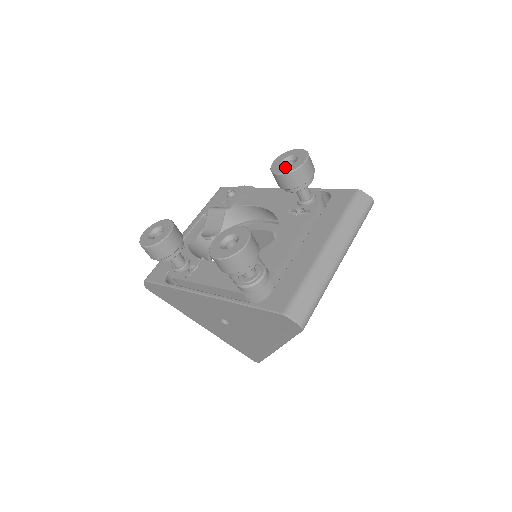
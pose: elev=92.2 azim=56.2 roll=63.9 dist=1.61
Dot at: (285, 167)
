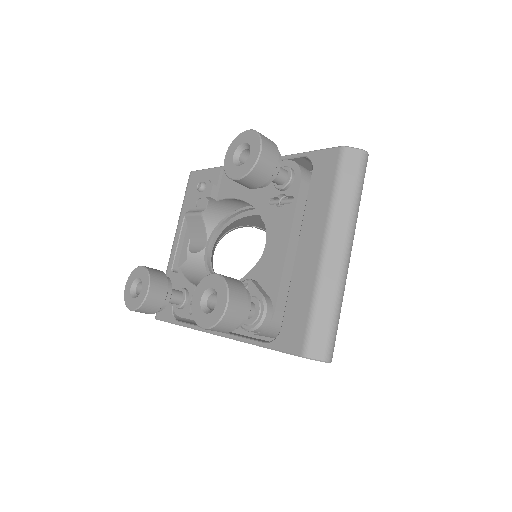
Dot at: (239, 167)
